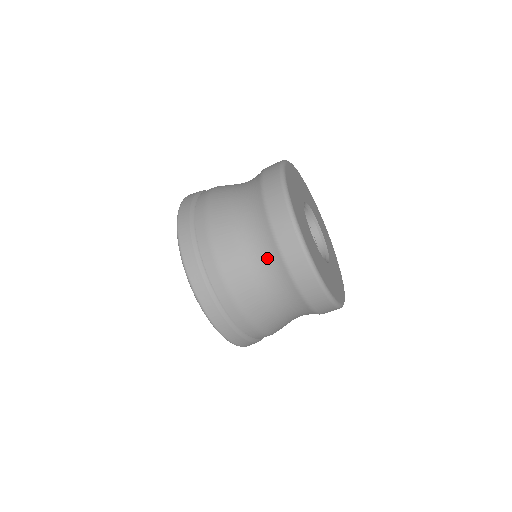
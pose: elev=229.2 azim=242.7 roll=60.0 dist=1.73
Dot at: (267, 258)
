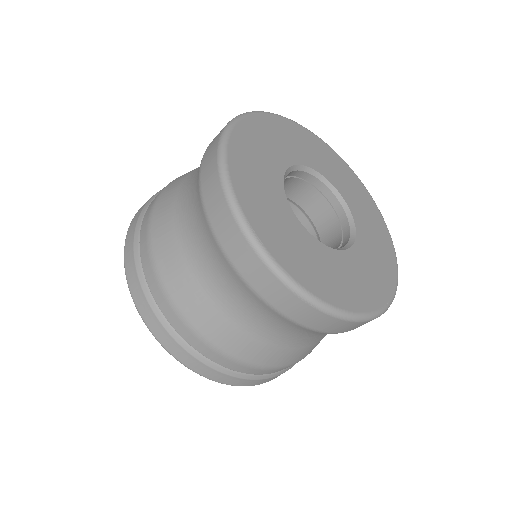
Dot at: (194, 182)
